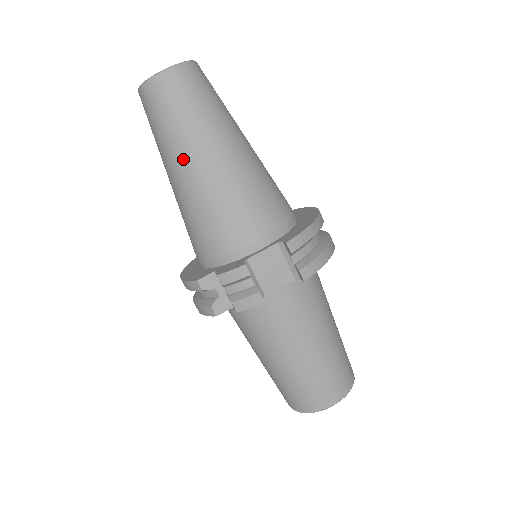
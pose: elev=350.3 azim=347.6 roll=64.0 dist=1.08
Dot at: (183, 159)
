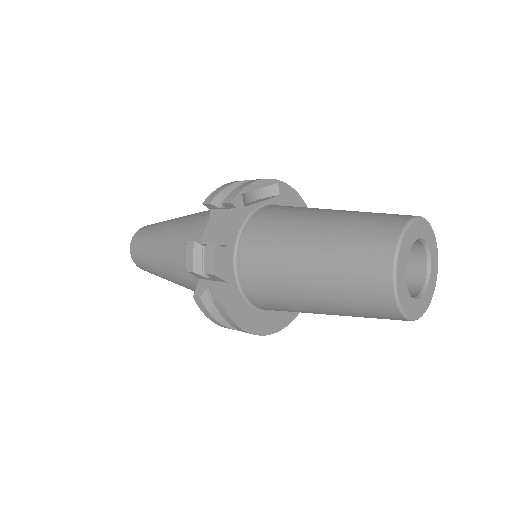
Dot at: (156, 258)
